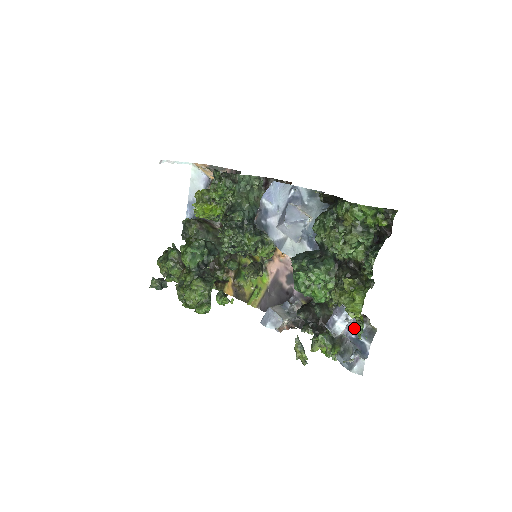
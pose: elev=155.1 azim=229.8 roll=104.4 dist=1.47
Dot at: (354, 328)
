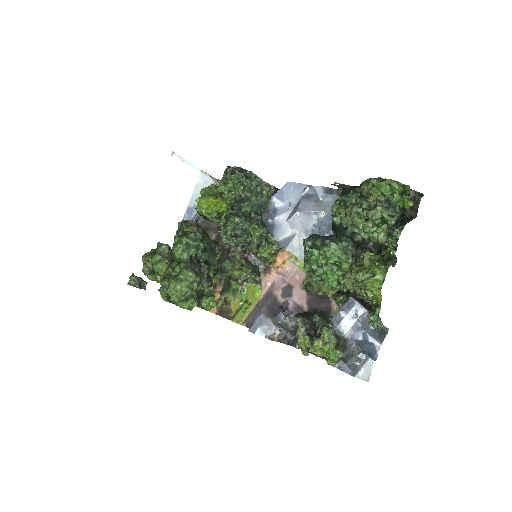
Dot at: (363, 327)
